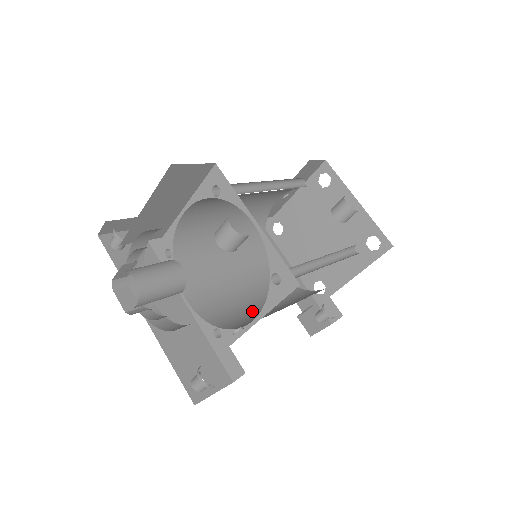
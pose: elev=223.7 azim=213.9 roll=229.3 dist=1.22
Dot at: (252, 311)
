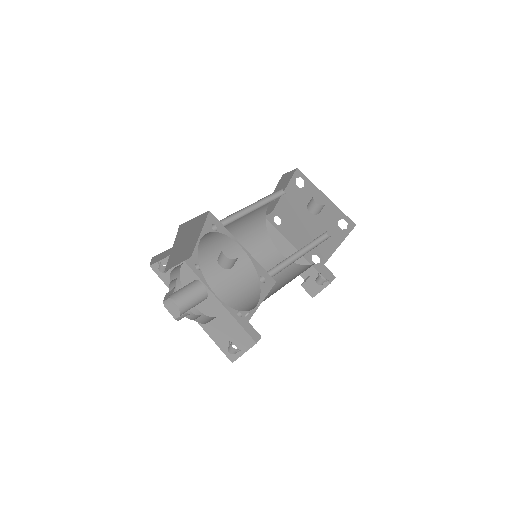
Dot at: occluded
